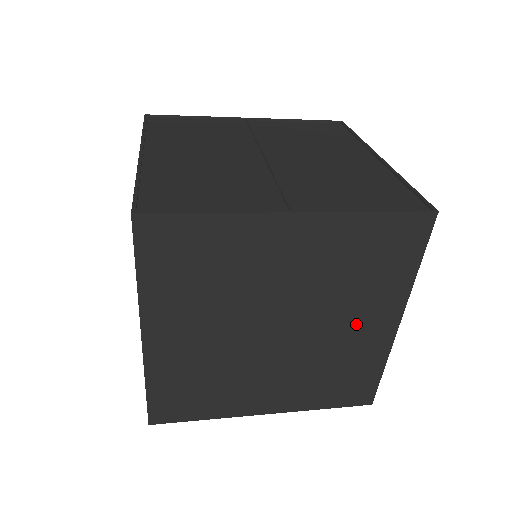
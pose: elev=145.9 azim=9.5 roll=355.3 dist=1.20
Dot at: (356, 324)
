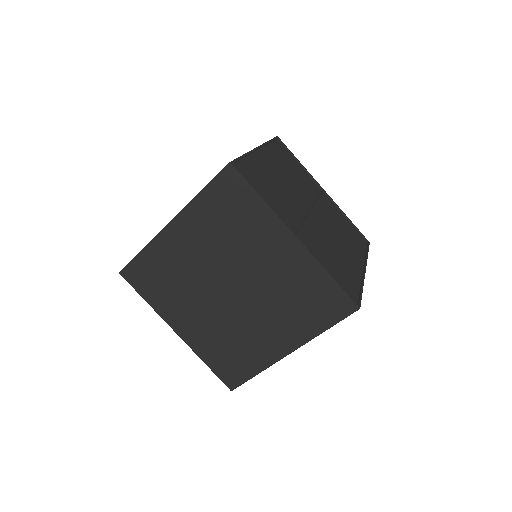
Dot at: (269, 329)
